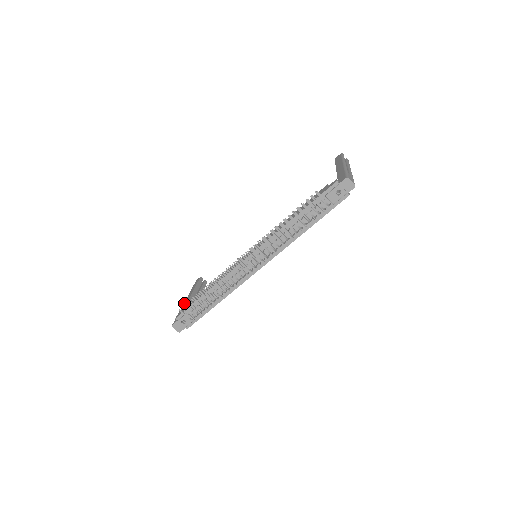
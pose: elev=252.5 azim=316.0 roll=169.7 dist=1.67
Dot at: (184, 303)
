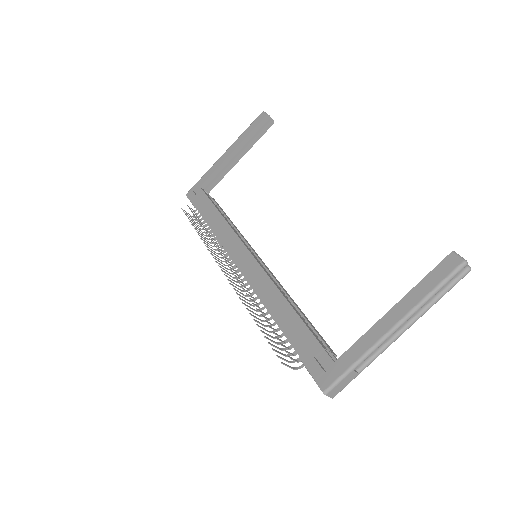
Dot at: (217, 162)
